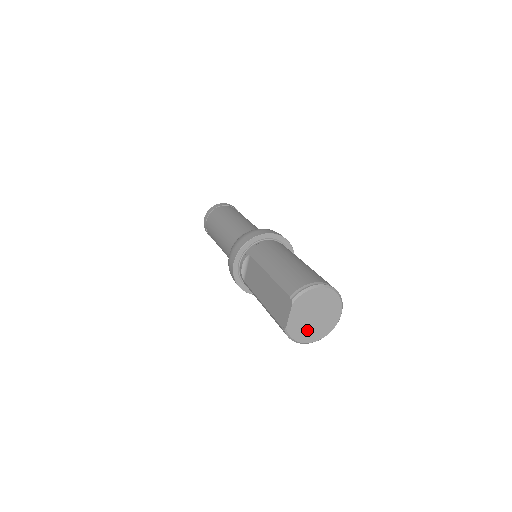
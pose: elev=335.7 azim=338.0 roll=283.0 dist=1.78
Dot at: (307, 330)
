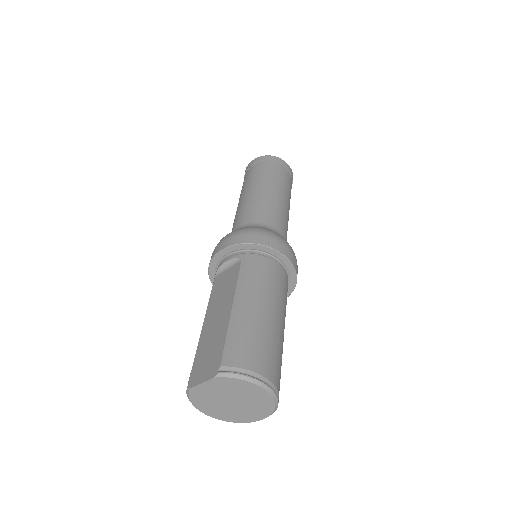
Dot at: (213, 405)
